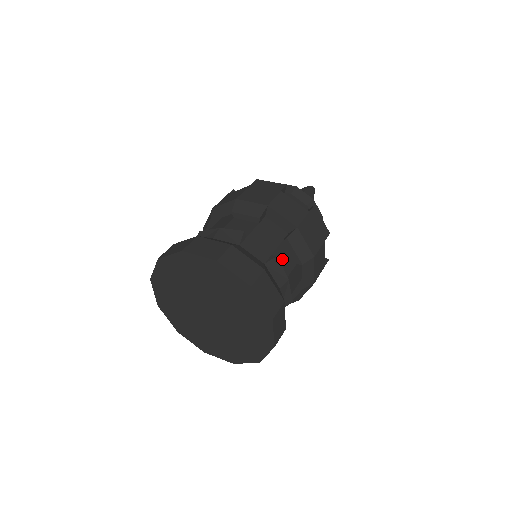
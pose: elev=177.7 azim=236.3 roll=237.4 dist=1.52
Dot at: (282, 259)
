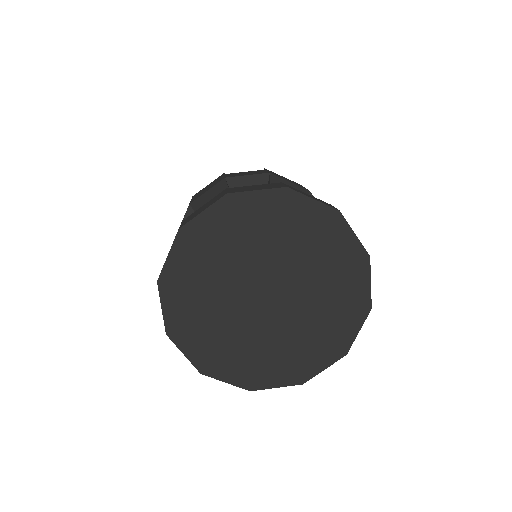
Dot at: occluded
